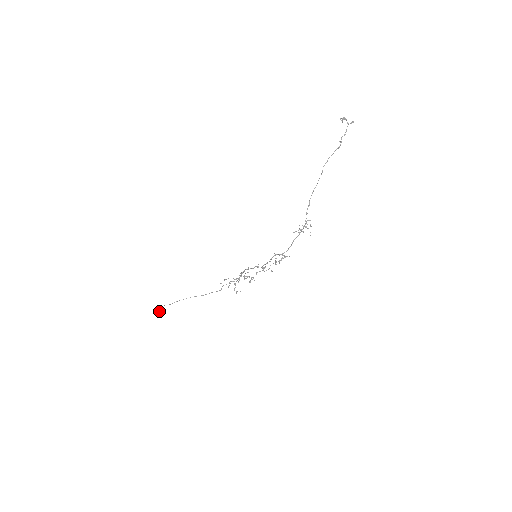
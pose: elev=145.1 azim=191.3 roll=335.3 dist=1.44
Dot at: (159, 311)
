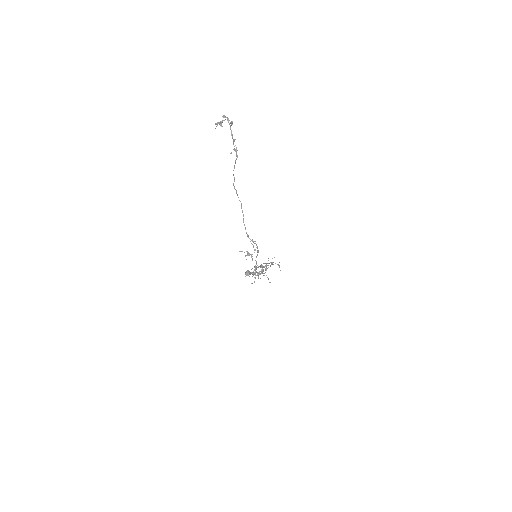
Dot at: (246, 275)
